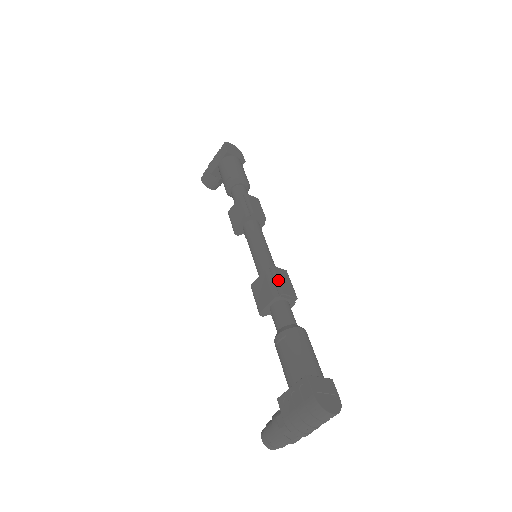
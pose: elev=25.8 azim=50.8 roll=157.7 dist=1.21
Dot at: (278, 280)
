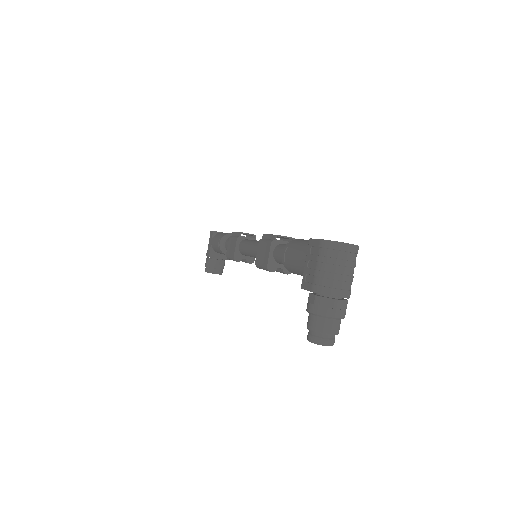
Dot at: (270, 234)
